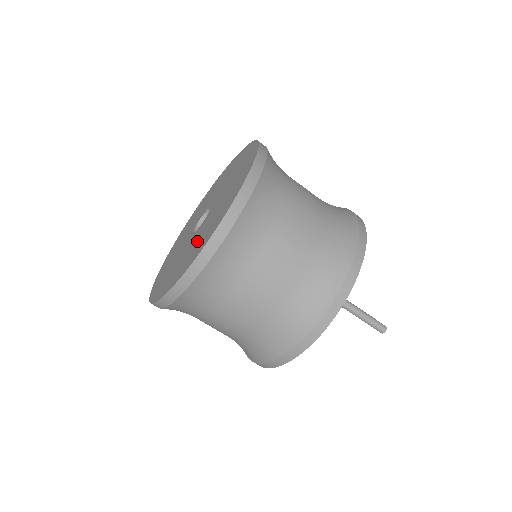
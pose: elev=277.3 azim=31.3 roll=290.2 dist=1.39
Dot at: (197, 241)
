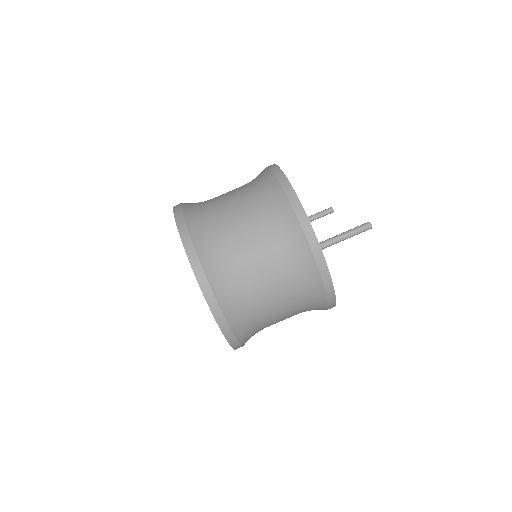
Dot at: occluded
